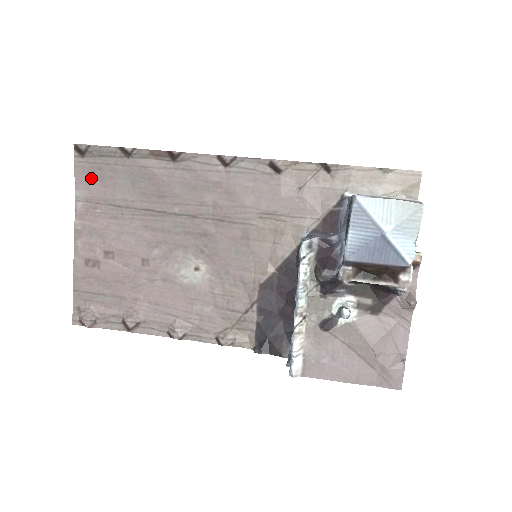
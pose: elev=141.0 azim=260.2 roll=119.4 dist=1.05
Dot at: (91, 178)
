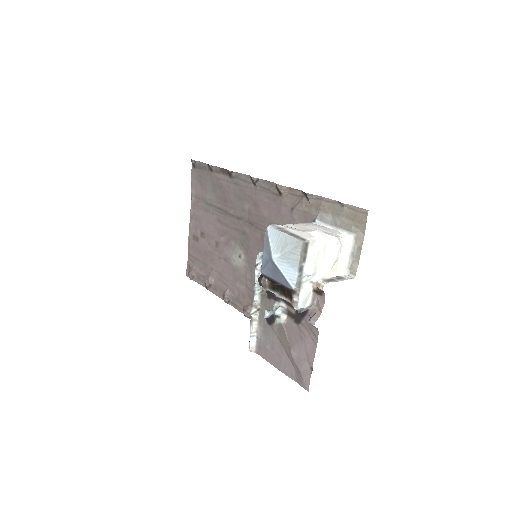
Dot at: (198, 182)
